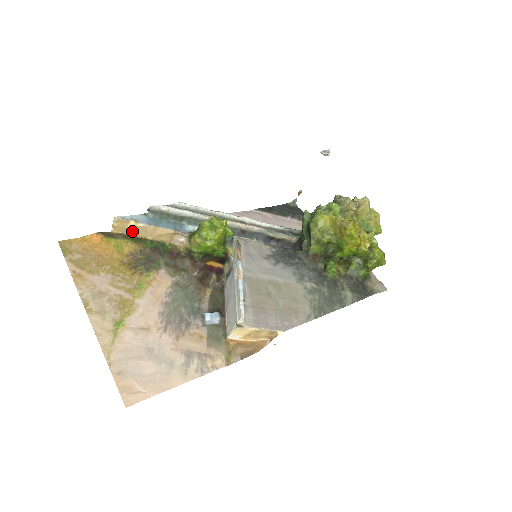
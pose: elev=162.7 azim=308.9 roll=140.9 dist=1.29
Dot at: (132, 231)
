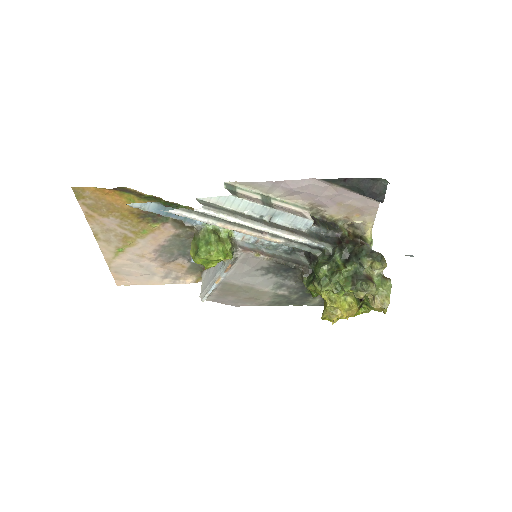
Dot at: occluded
